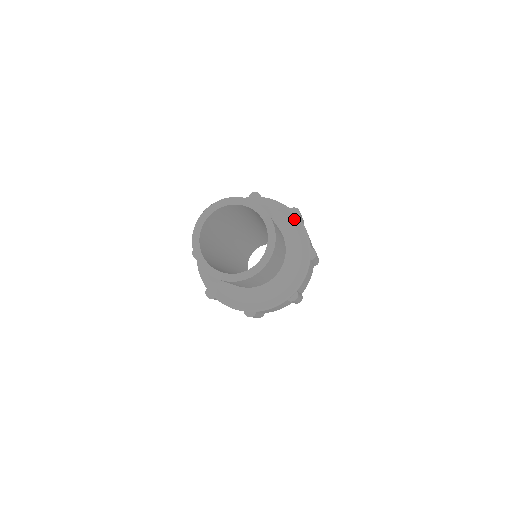
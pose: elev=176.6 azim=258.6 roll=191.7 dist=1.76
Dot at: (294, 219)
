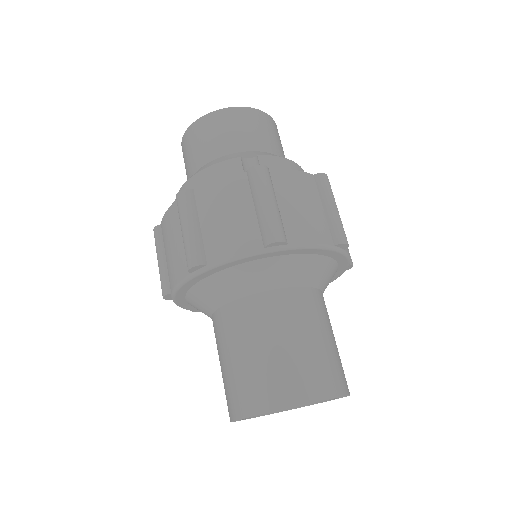
Dot at: (337, 256)
